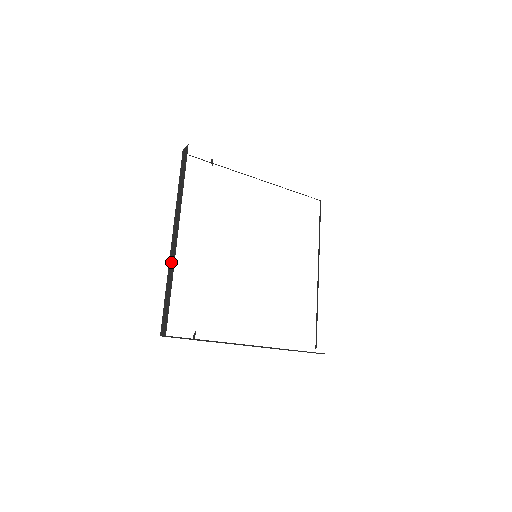
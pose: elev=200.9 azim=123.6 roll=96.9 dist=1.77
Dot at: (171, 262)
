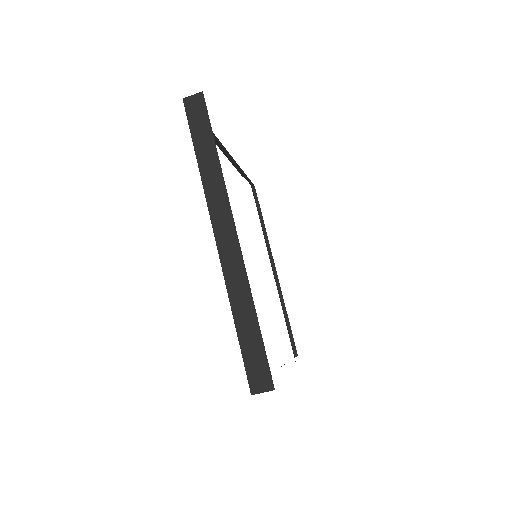
Dot at: (234, 275)
